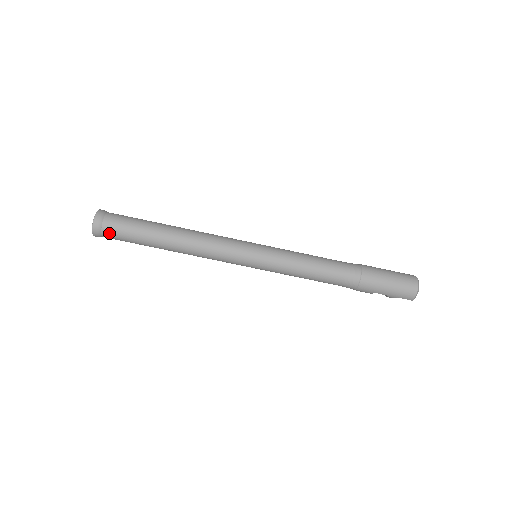
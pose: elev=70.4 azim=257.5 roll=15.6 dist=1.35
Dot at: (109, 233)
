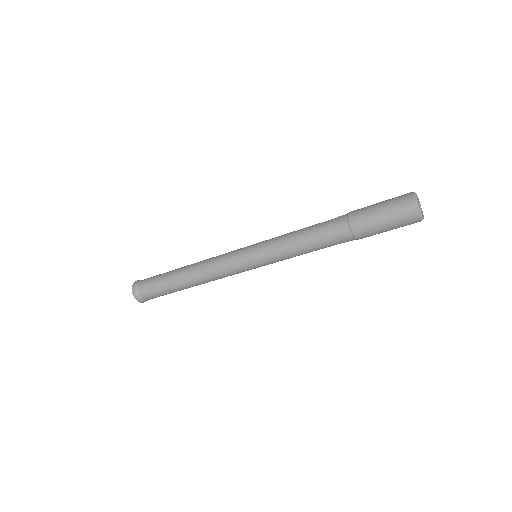
Dot at: occluded
